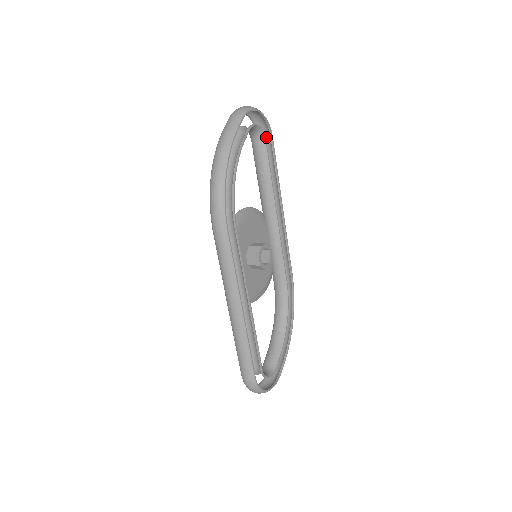
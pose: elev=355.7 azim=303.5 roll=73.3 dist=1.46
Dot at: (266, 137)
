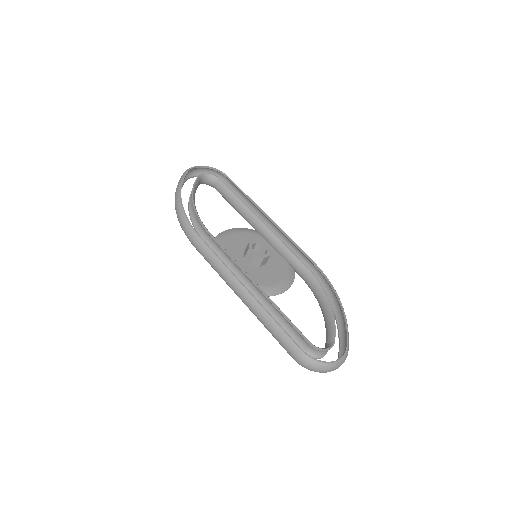
Dot at: (227, 182)
